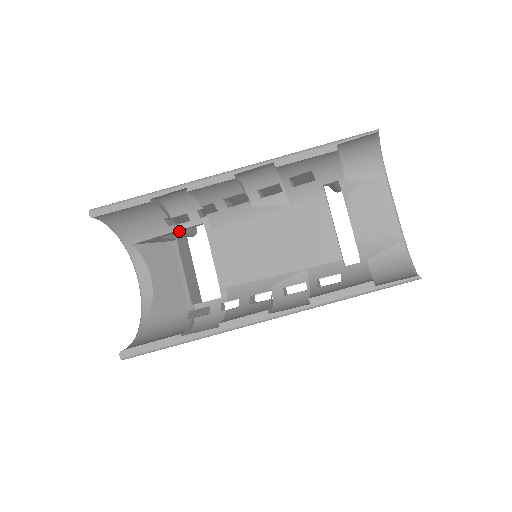
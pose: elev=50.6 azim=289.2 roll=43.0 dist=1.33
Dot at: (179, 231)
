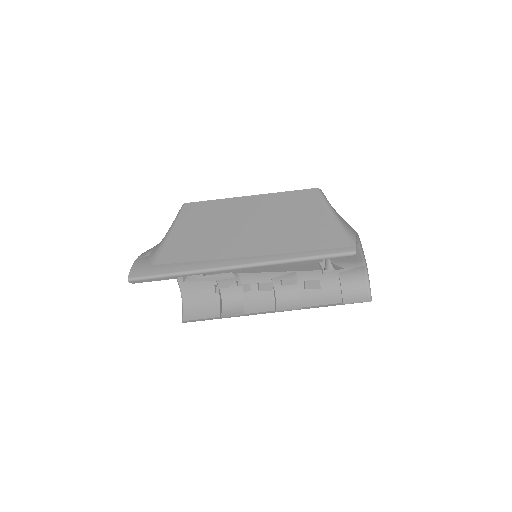
Dot at: occluded
